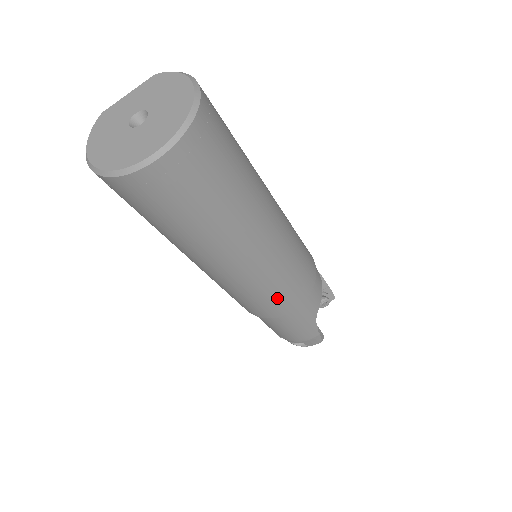
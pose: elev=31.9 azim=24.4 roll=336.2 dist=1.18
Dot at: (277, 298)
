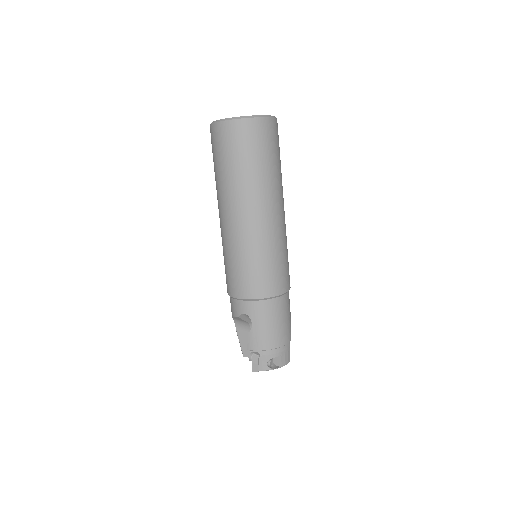
Dot at: (284, 268)
